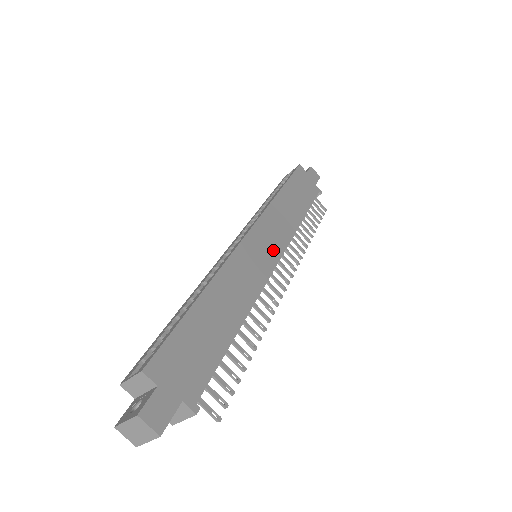
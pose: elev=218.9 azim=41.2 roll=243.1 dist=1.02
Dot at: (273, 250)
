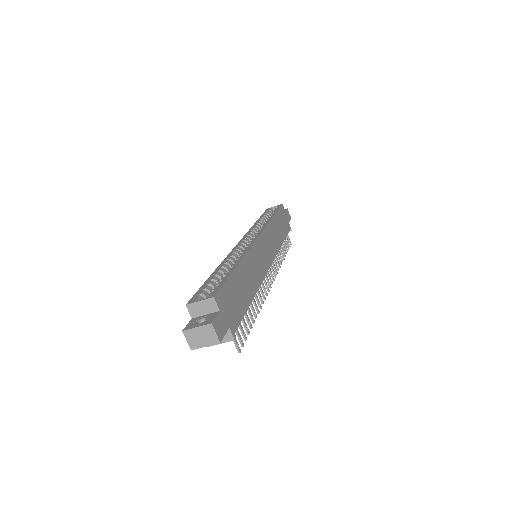
Dot at: (269, 256)
